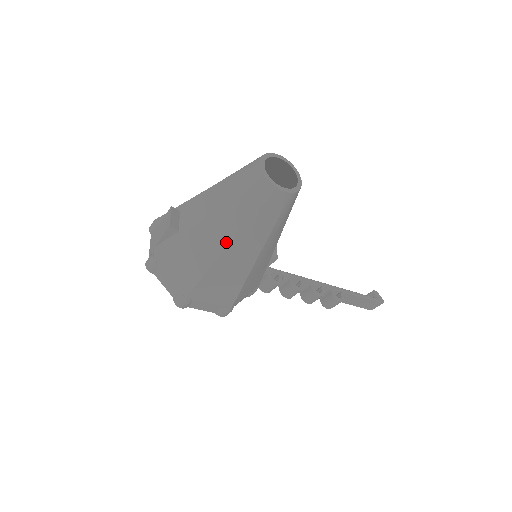
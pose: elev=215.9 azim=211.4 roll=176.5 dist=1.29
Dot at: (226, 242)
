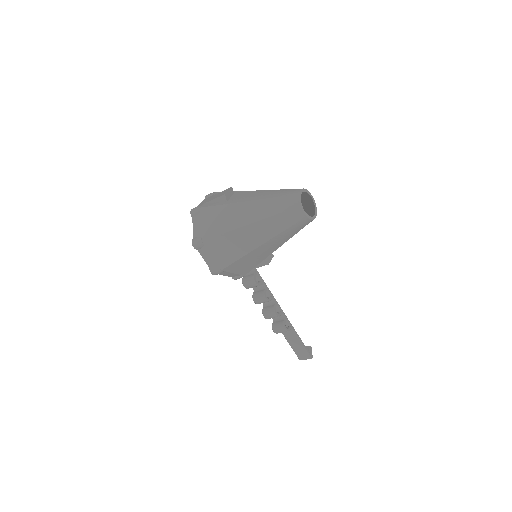
Dot at: (251, 221)
